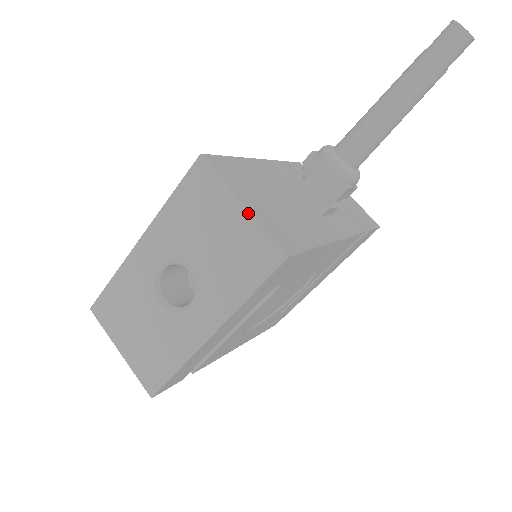
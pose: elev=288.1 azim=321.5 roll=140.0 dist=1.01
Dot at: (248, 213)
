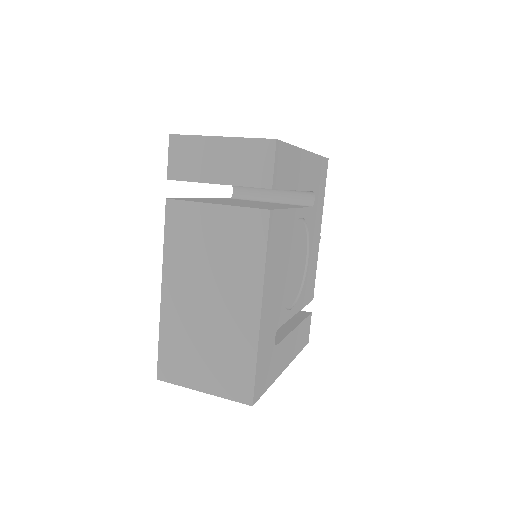
Dot at: occluded
